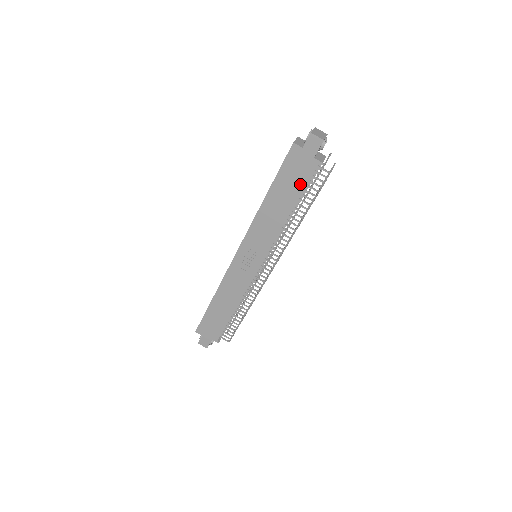
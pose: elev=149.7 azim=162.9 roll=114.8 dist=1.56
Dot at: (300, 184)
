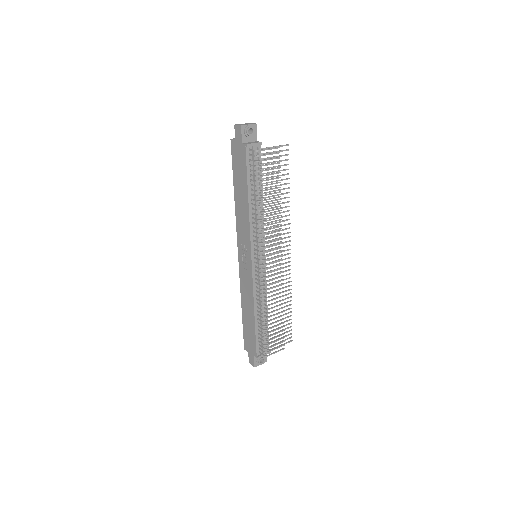
Dot at: (244, 170)
